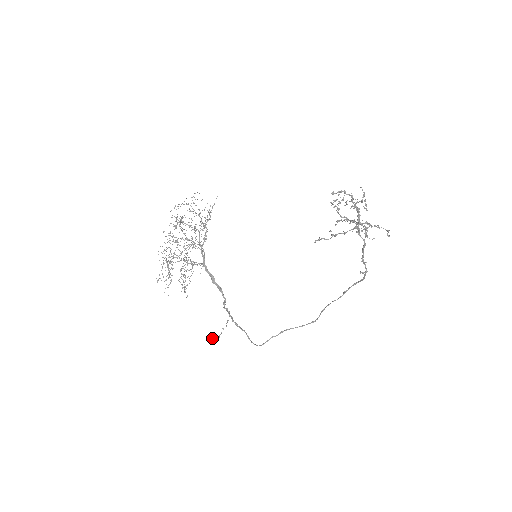
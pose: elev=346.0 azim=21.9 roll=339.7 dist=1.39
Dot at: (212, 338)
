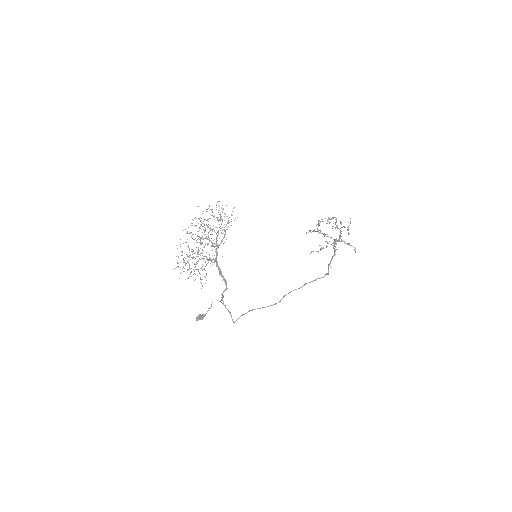
Dot at: (198, 316)
